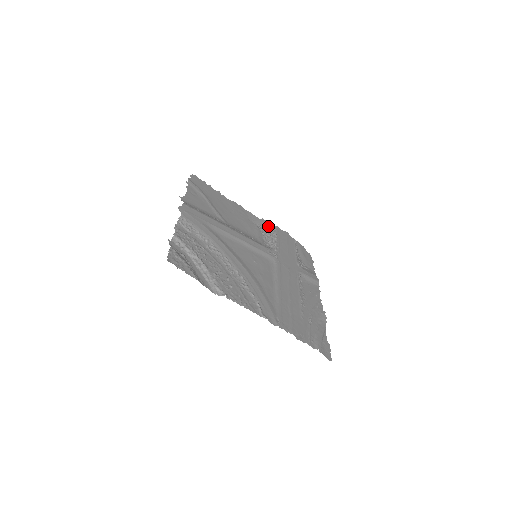
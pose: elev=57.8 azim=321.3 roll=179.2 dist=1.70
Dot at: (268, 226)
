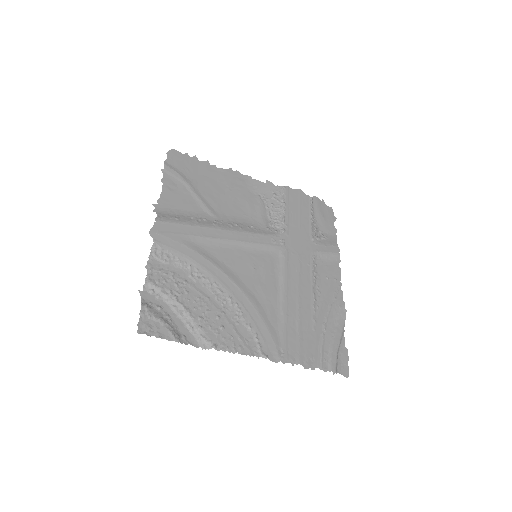
Dot at: (274, 191)
